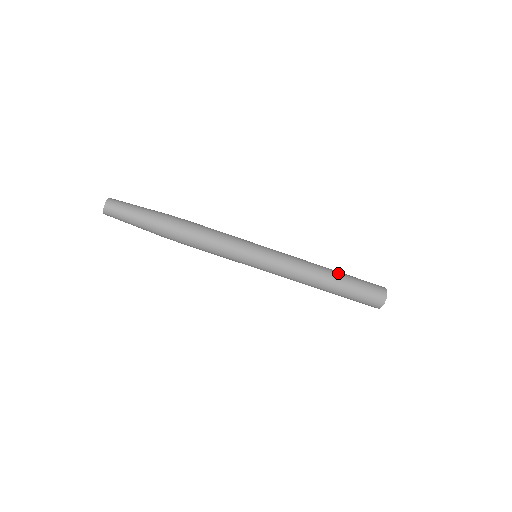
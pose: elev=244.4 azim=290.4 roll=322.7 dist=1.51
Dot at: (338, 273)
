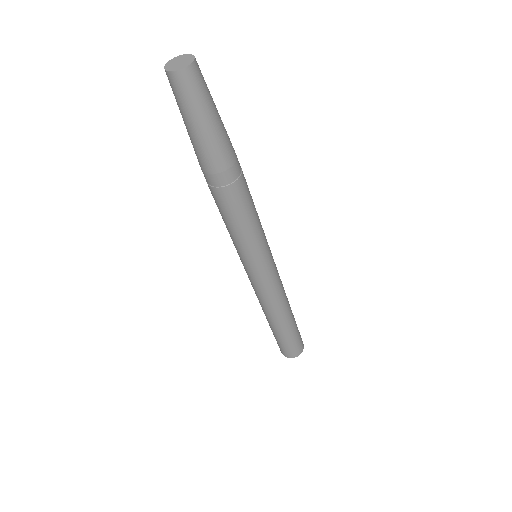
Dot at: occluded
